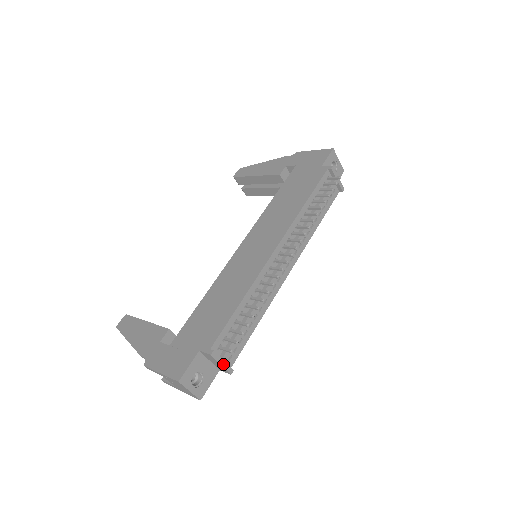
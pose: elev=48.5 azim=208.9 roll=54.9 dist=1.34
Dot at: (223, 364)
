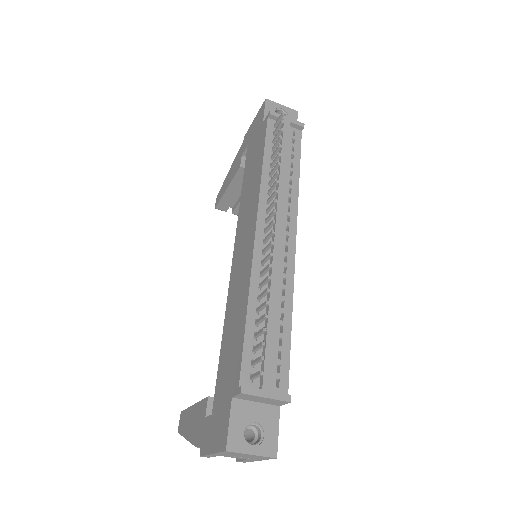
Dot at: (268, 395)
